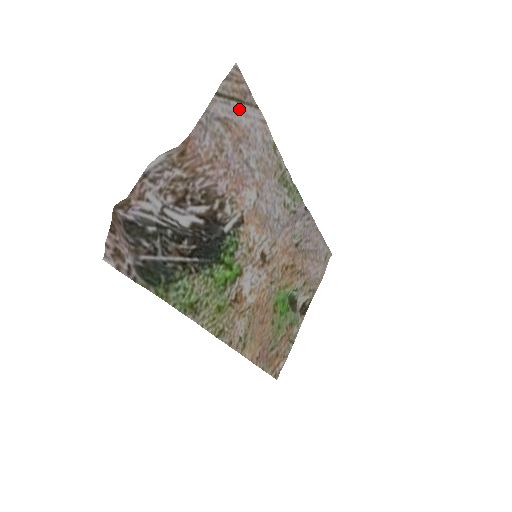
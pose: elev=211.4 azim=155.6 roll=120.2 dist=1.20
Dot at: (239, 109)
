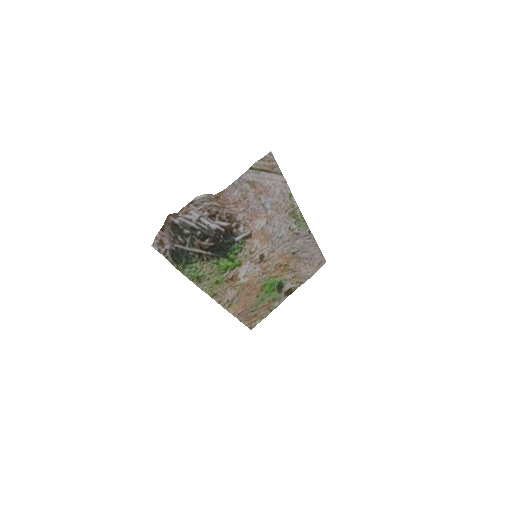
Dot at: (266, 176)
